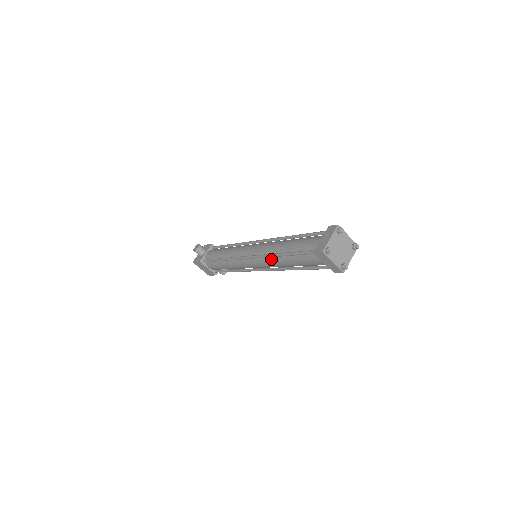
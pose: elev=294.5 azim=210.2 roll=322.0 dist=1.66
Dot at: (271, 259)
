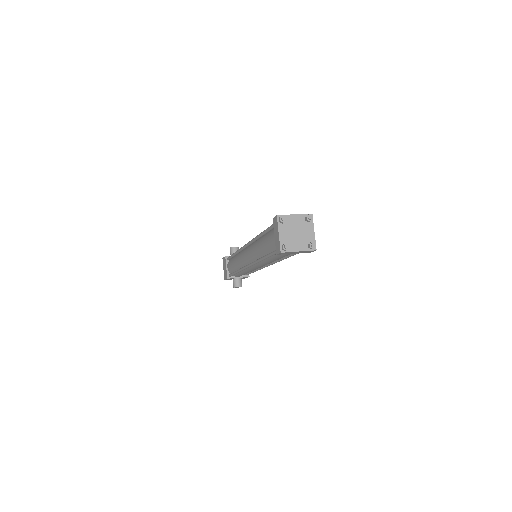
Dot at: (255, 243)
